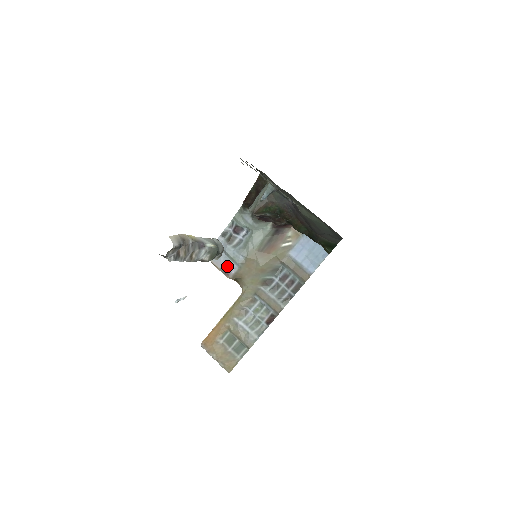
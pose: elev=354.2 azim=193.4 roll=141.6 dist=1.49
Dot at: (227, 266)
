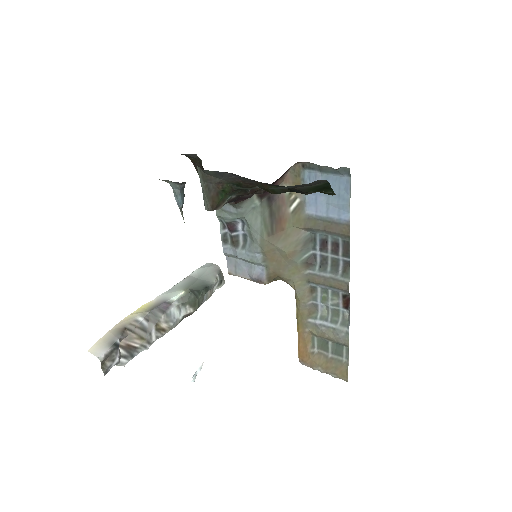
Dot at: (253, 273)
